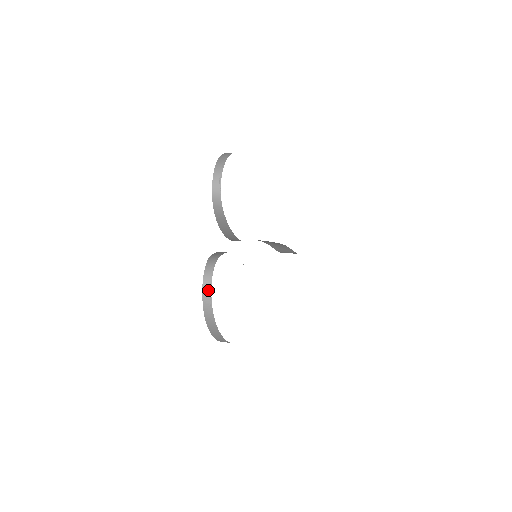
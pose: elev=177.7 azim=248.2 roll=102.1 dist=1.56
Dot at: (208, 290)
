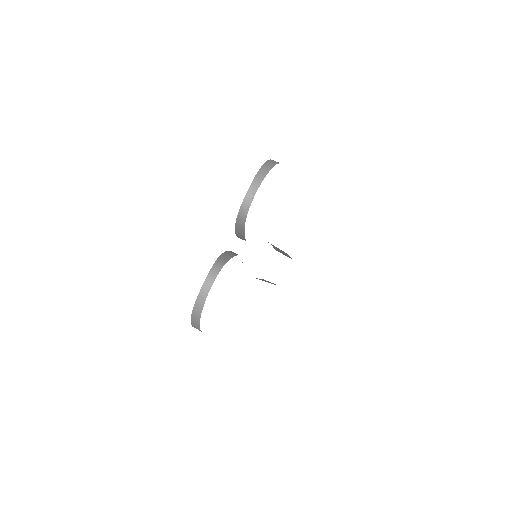
Dot at: (205, 293)
